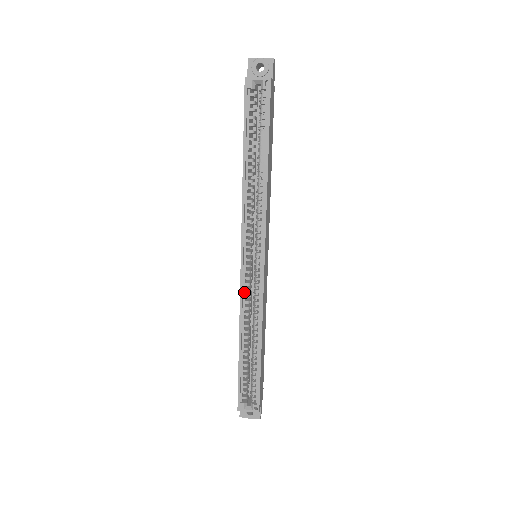
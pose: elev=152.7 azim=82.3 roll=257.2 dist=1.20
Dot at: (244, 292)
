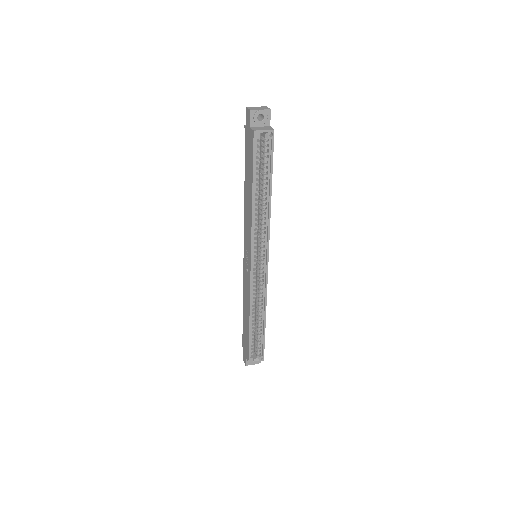
Dot at: (252, 285)
